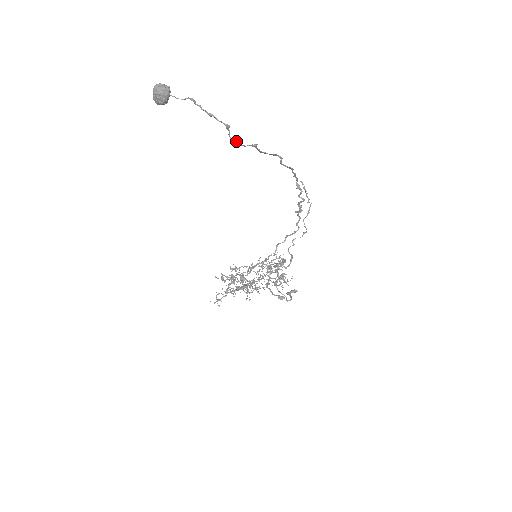
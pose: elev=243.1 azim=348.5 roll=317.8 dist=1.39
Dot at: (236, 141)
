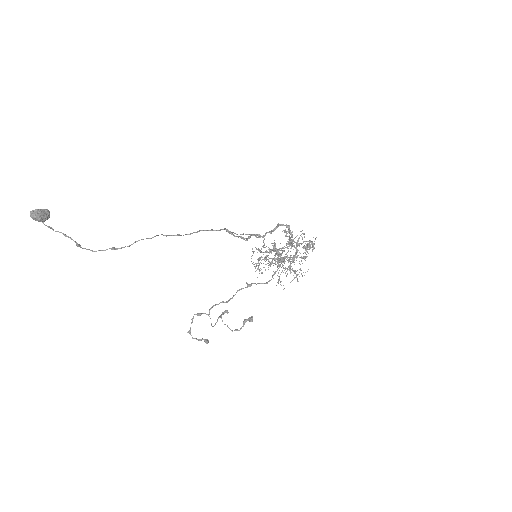
Dot at: (93, 251)
